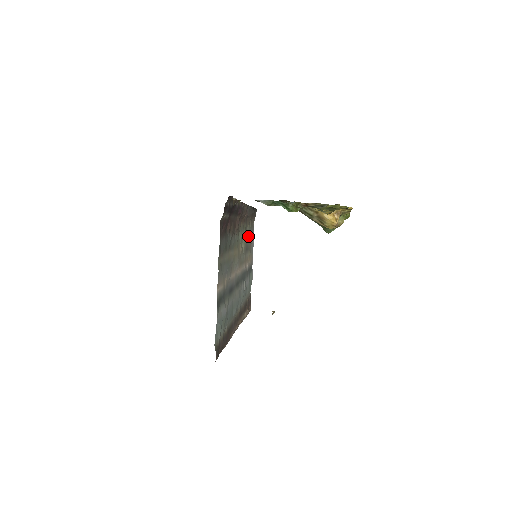
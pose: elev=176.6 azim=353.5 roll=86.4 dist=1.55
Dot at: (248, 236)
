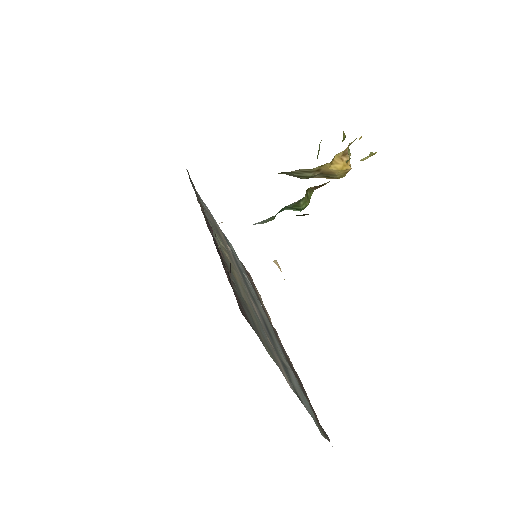
Dot at: occluded
